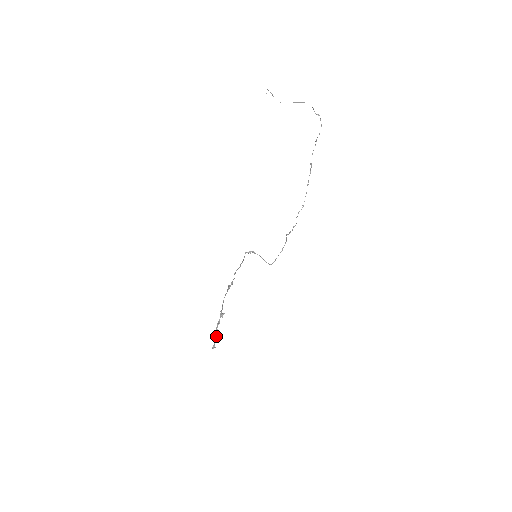
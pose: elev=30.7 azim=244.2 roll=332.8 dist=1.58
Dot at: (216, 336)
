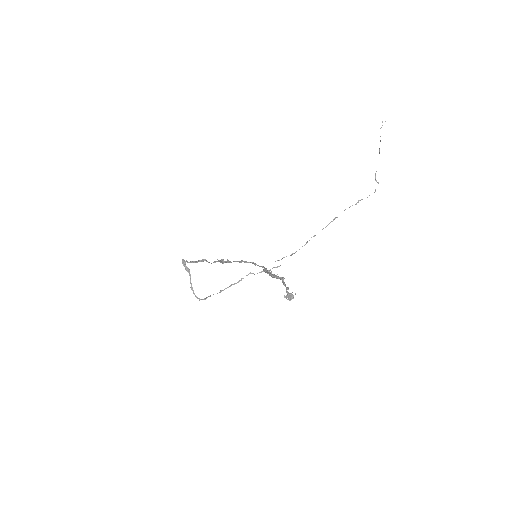
Dot at: occluded
